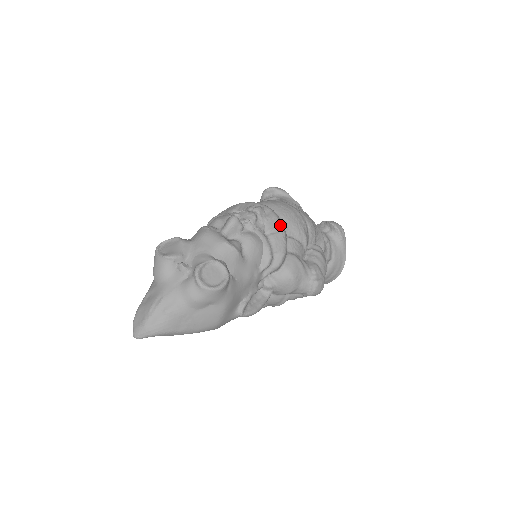
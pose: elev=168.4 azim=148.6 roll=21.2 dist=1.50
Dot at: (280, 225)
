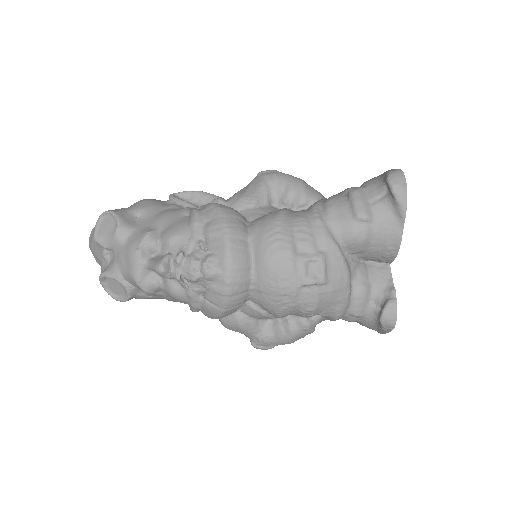
Dot at: (222, 304)
